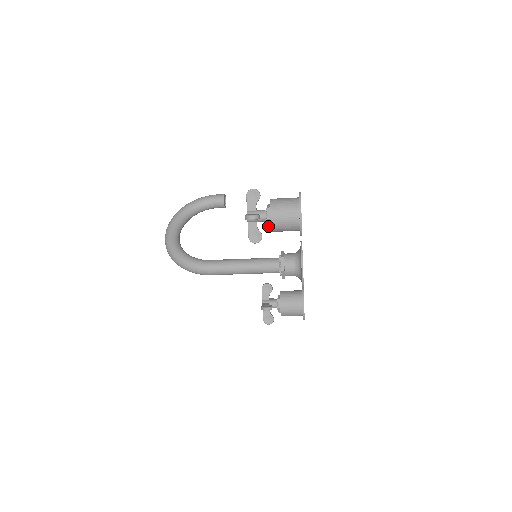
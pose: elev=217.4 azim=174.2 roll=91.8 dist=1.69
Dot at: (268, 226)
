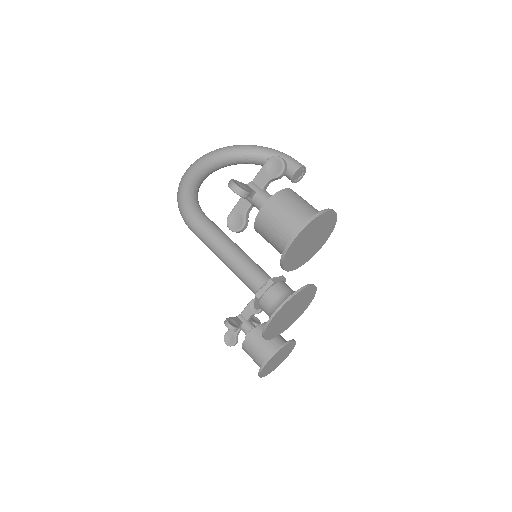
Dot at: occluded
